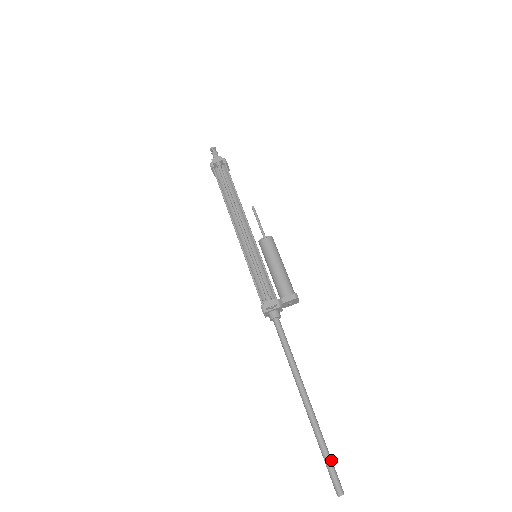
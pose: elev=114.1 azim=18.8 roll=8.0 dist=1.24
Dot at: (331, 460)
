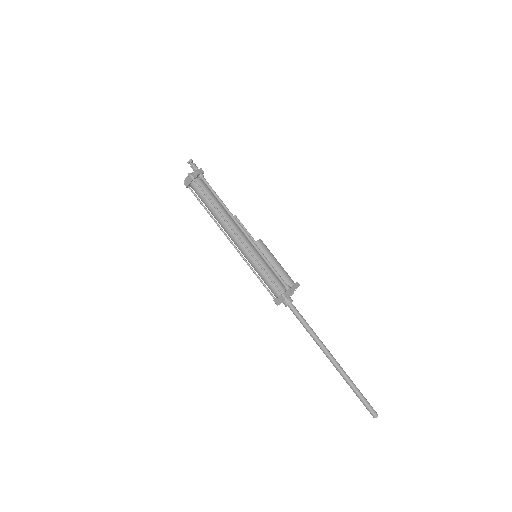
Dot at: occluded
